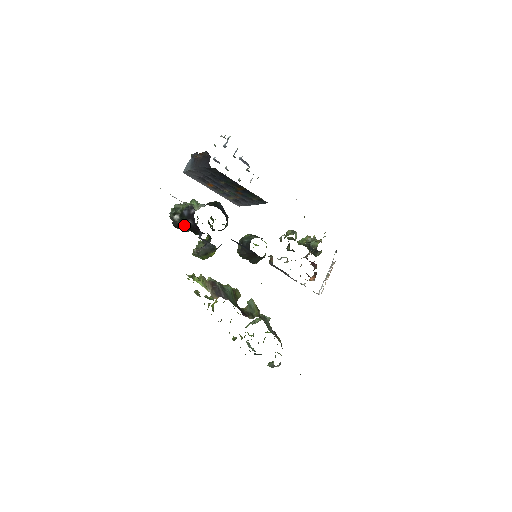
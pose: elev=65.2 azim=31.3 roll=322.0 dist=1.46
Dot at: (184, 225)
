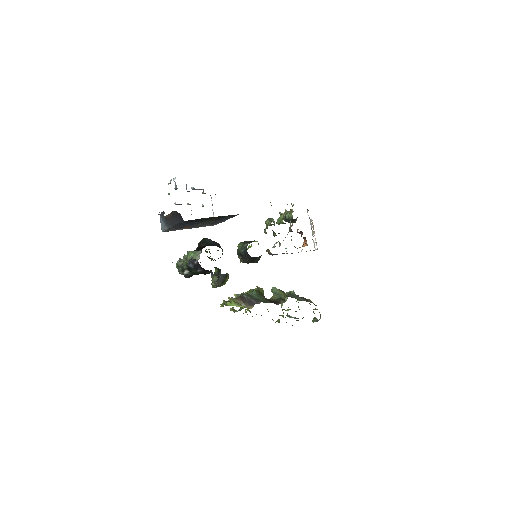
Dot at: (195, 274)
